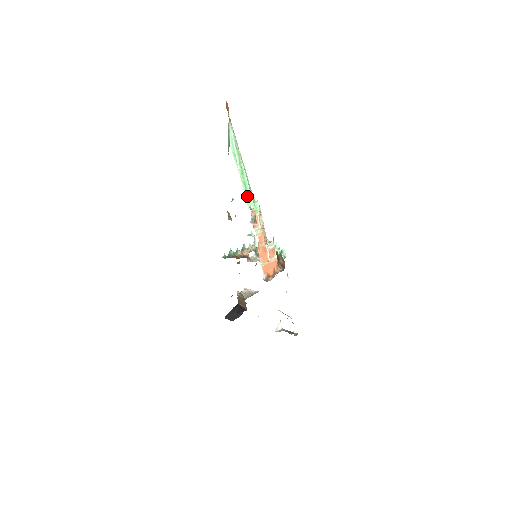
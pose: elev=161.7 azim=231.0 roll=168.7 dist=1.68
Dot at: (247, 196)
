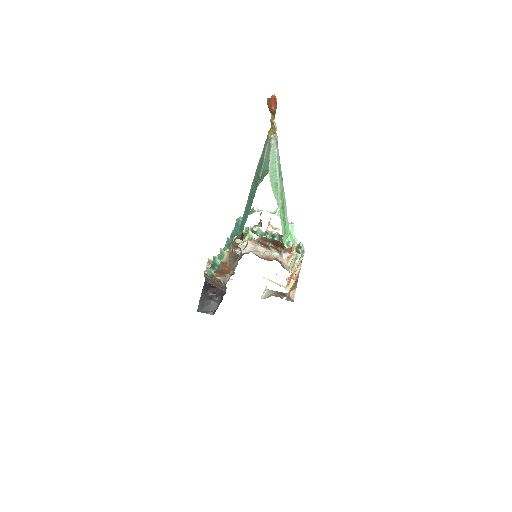
Dot at: (285, 232)
